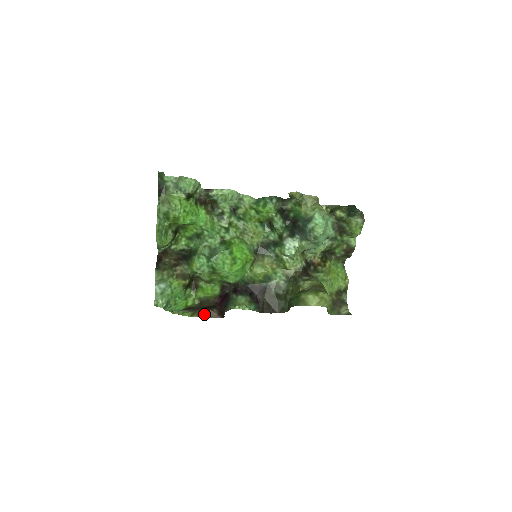
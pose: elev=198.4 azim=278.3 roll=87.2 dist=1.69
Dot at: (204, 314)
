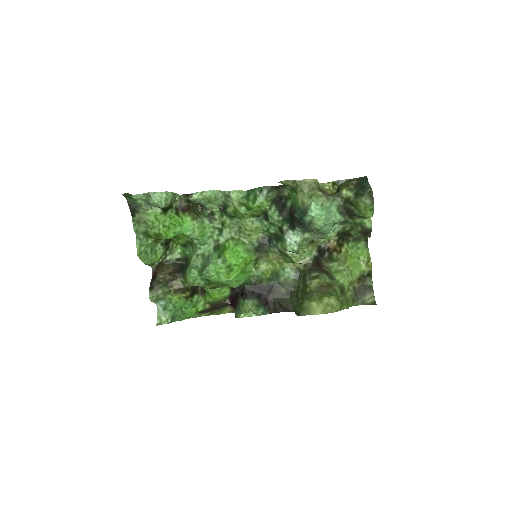
Dot at: (224, 310)
